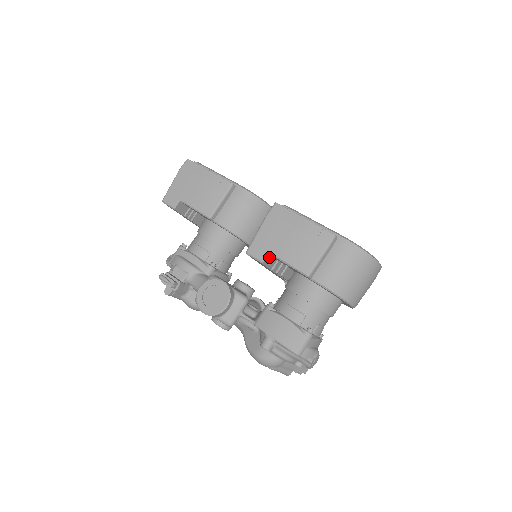
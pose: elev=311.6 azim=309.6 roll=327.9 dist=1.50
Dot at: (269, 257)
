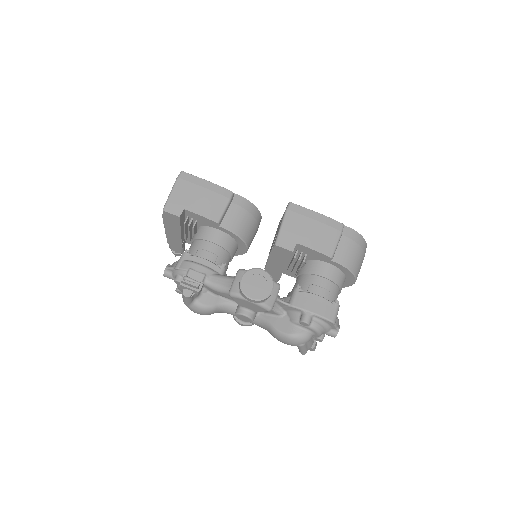
Dot at: (295, 246)
